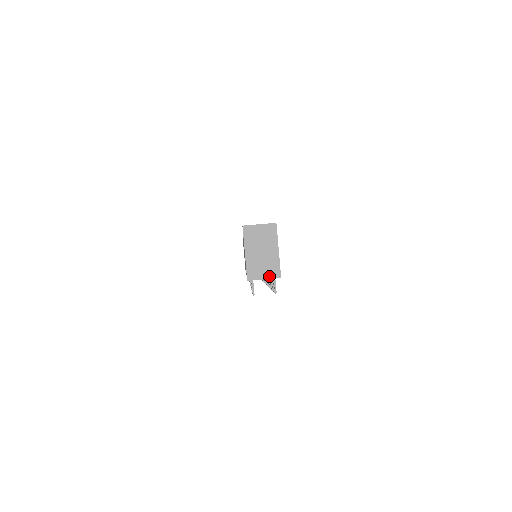
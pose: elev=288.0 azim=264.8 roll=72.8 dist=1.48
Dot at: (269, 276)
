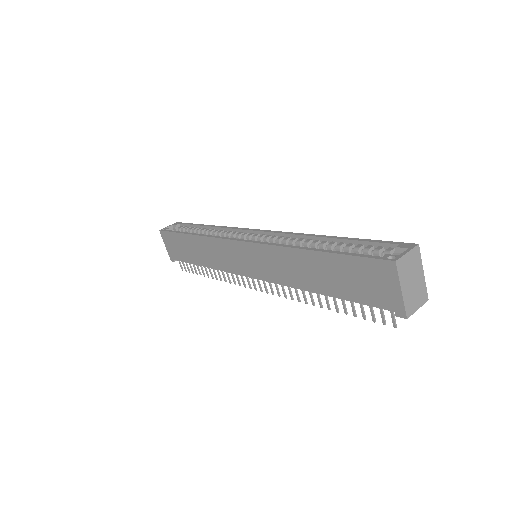
Dot at: (421, 304)
